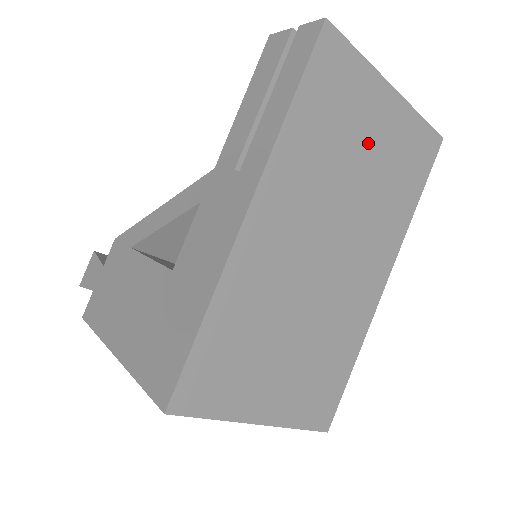
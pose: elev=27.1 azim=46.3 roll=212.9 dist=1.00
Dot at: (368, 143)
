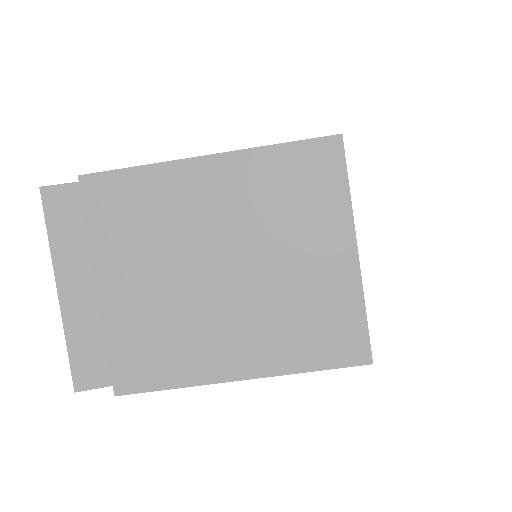
Dot at: occluded
